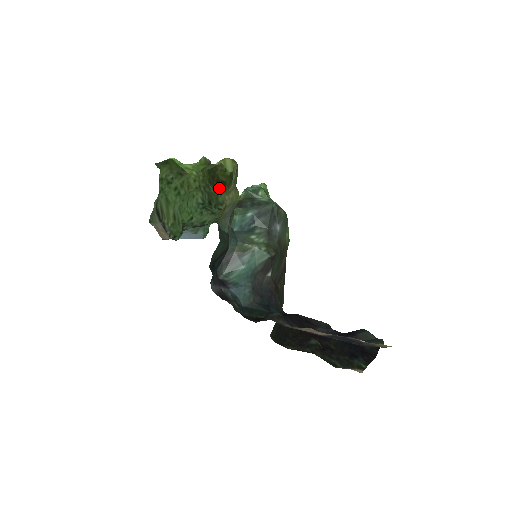
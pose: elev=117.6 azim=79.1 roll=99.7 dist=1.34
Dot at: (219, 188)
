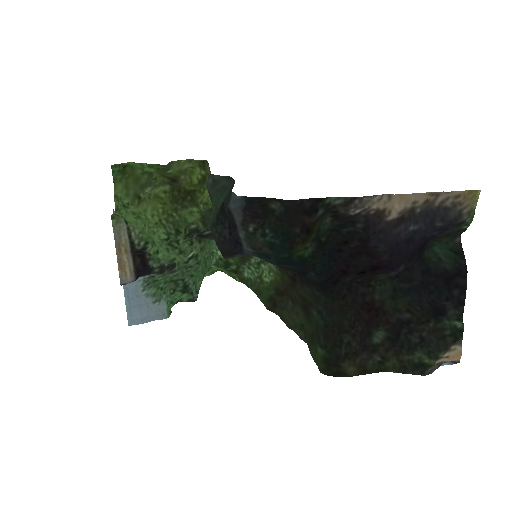
Dot at: (188, 199)
